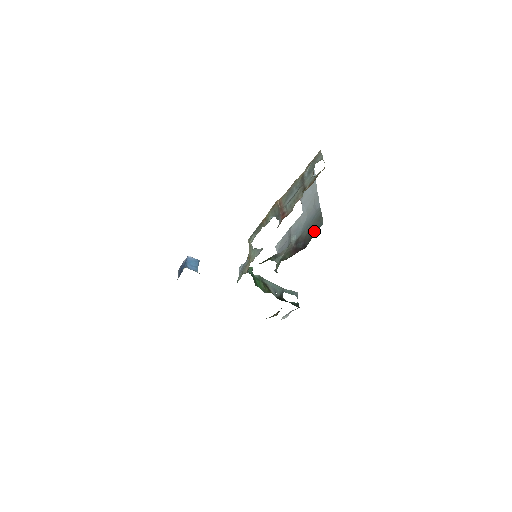
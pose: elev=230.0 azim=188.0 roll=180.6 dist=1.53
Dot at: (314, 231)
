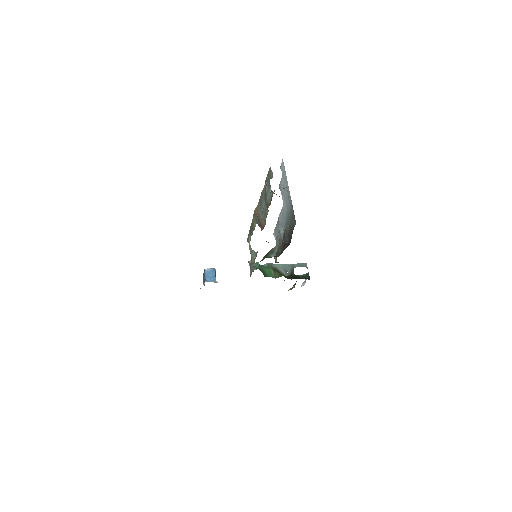
Dot at: (292, 229)
